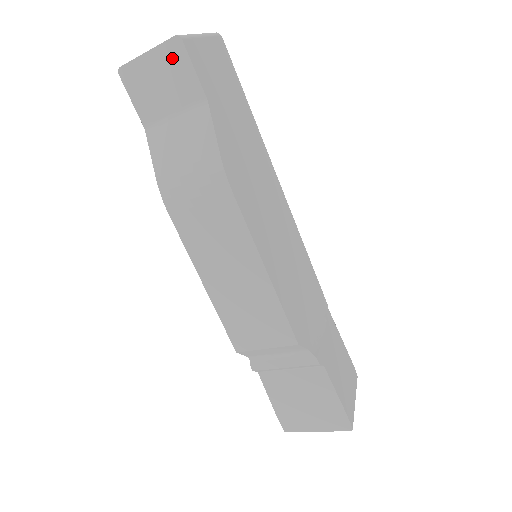
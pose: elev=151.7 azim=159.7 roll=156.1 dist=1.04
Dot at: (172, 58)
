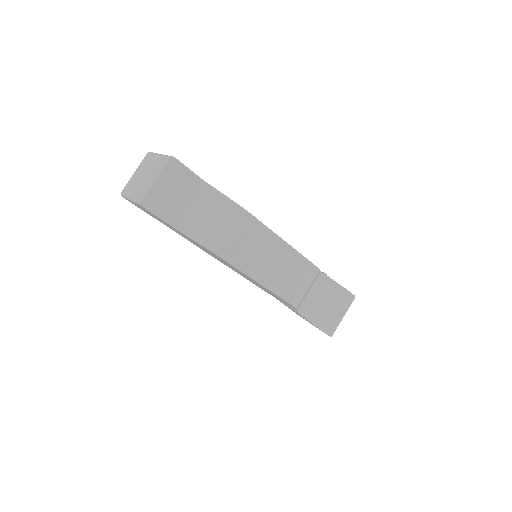
Dot at: (173, 172)
